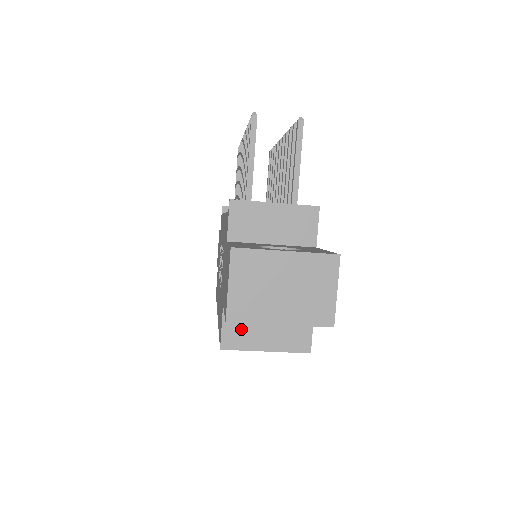
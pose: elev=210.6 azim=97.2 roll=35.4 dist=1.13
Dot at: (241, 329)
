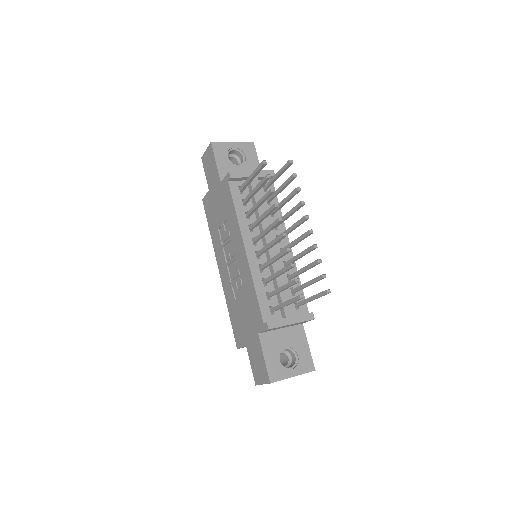
Dot at: occluded
